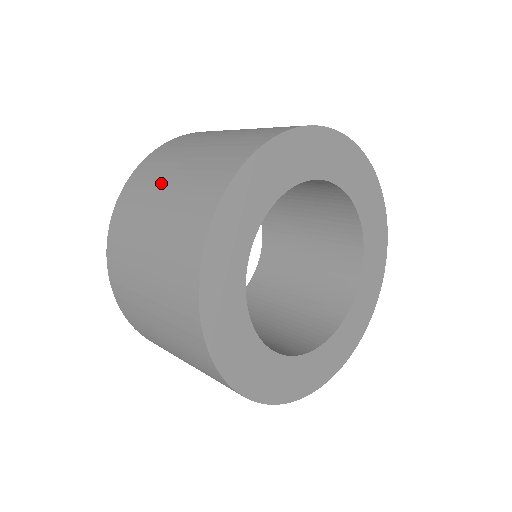
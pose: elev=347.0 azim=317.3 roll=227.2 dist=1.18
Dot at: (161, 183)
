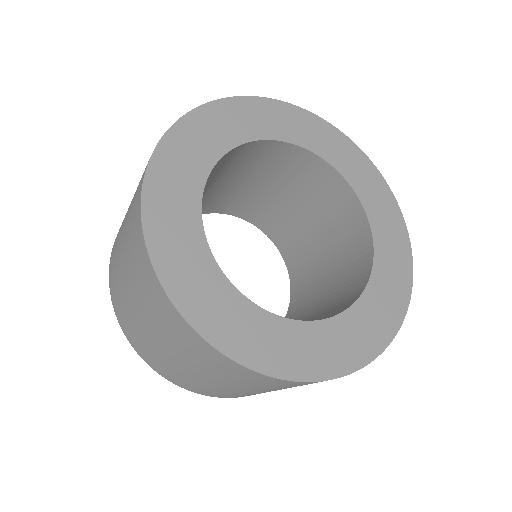
Dot at: (119, 255)
